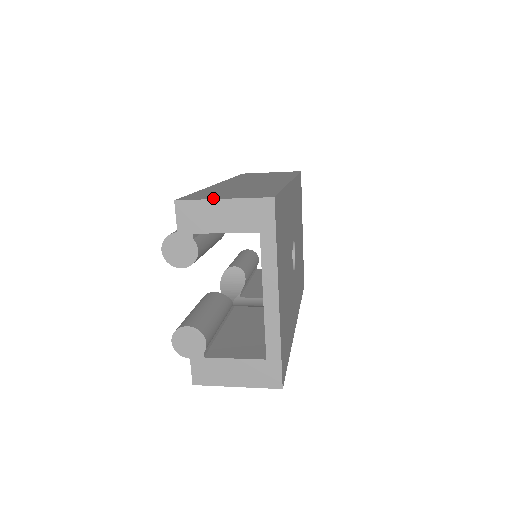
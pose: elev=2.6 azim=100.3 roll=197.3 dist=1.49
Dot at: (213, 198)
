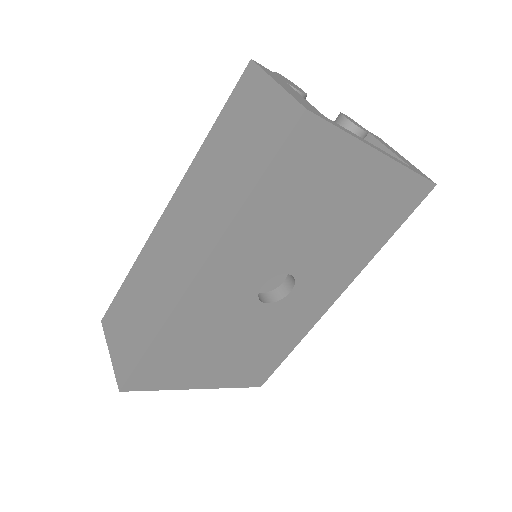
Dot at: (109, 343)
